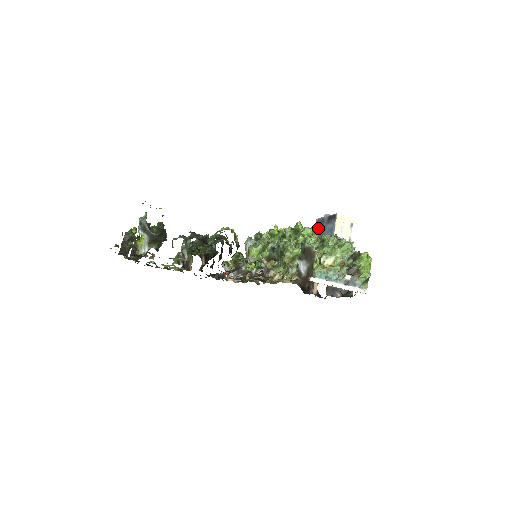
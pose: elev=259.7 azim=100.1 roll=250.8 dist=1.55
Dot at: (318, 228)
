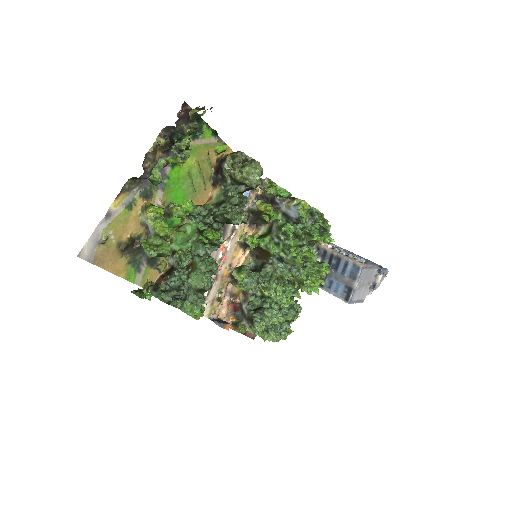
Dot at: (349, 268)
